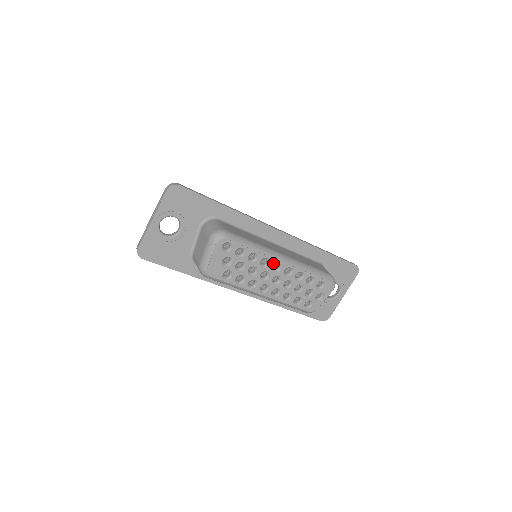
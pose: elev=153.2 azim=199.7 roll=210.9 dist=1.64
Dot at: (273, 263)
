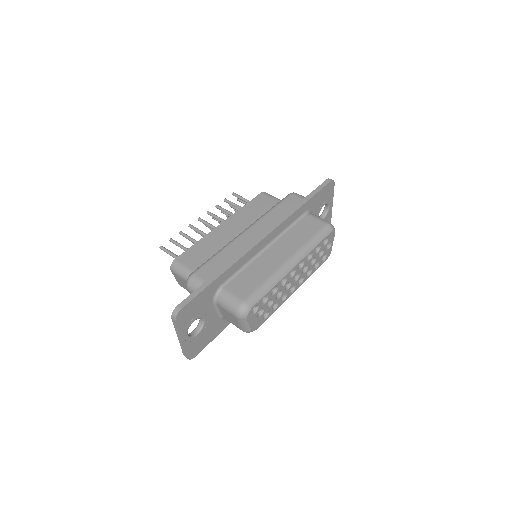
Dot at: (289, 275)
